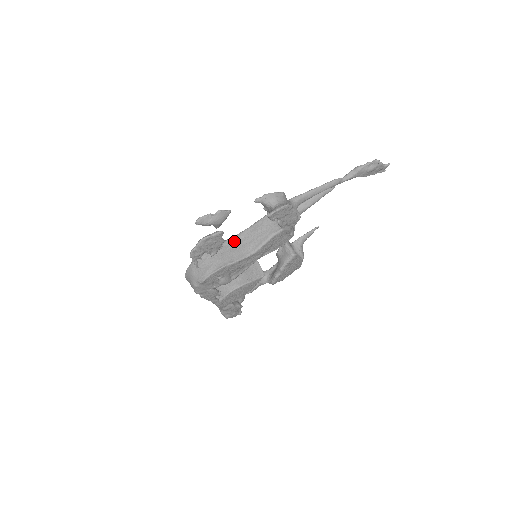
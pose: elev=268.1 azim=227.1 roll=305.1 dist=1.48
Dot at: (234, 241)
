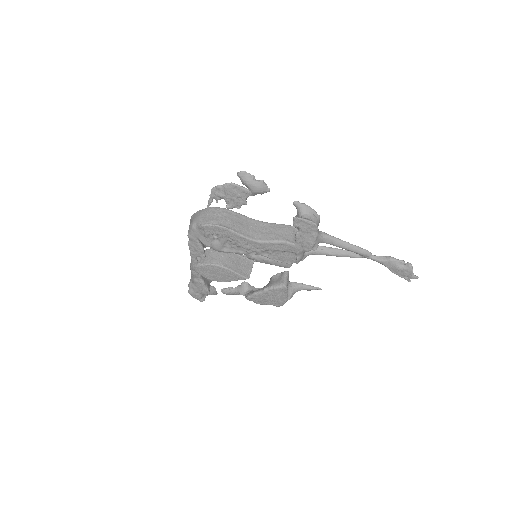
Dot at: (251, 222)
